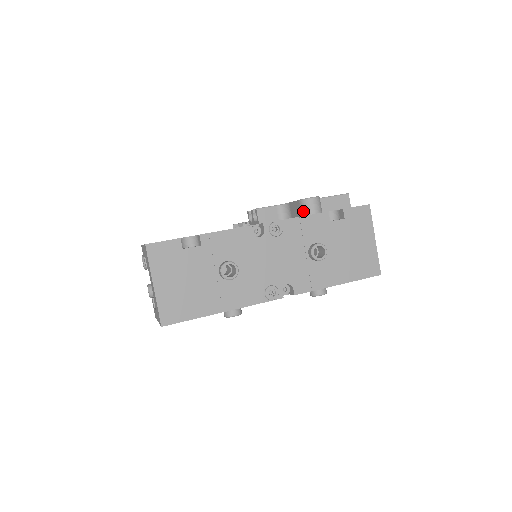
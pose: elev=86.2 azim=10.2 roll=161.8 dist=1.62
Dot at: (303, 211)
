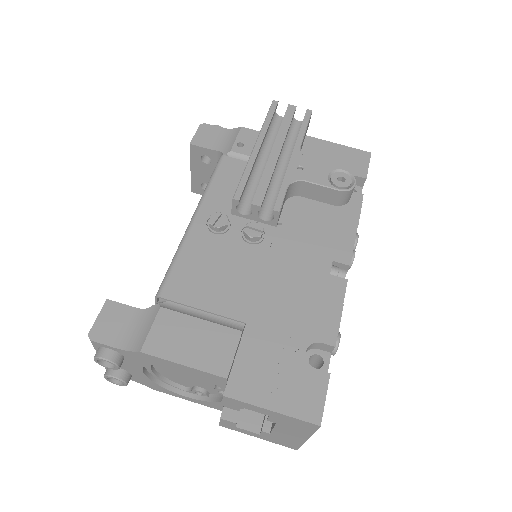
Dot at: (341, 202)
